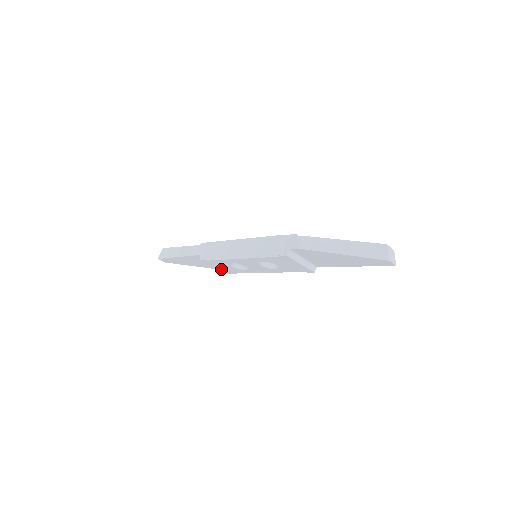
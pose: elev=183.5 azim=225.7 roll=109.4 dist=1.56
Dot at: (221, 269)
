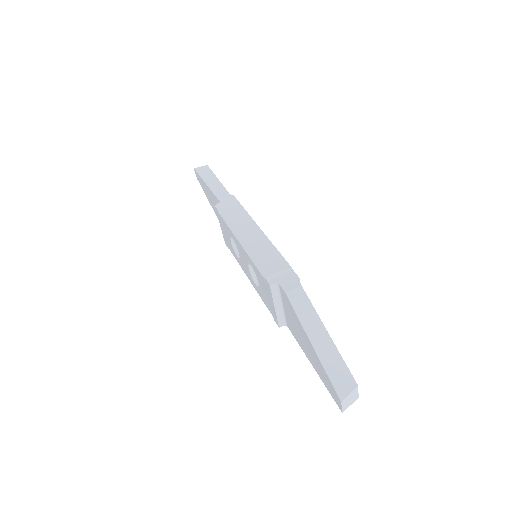
Dot at: (223, 233)
